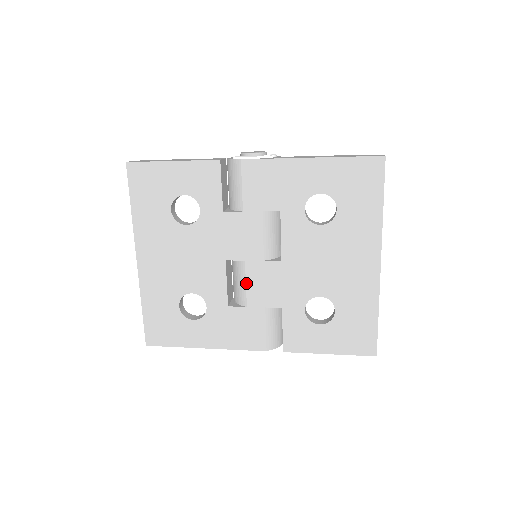
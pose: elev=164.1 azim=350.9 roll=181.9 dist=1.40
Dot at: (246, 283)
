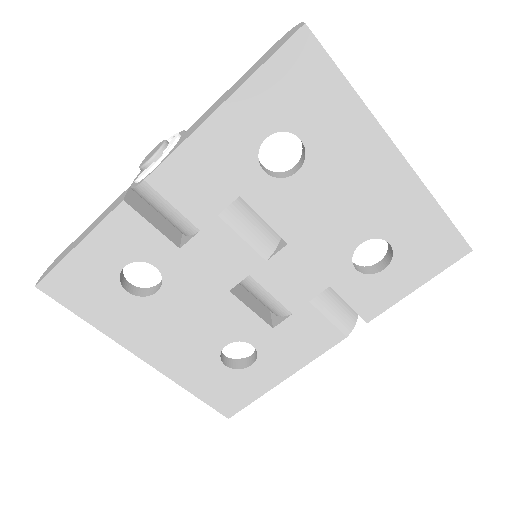
Dot at: (270, 294)
